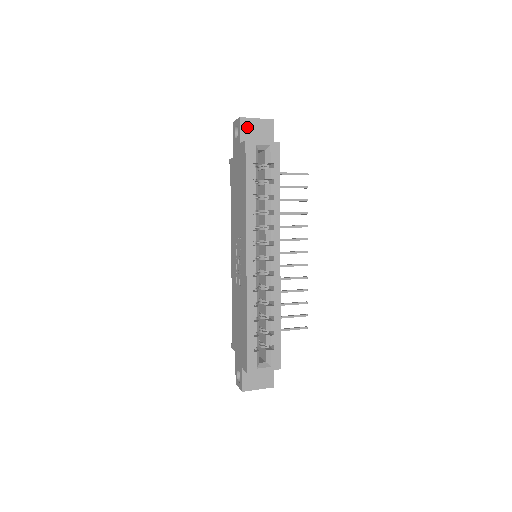
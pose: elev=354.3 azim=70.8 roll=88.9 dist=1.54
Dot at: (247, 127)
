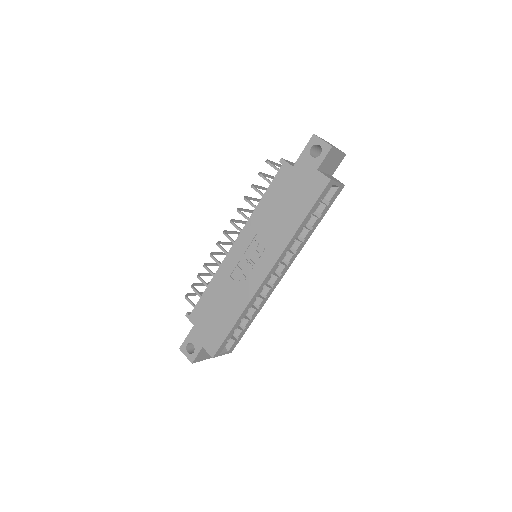
Dot at: (330, 156)
